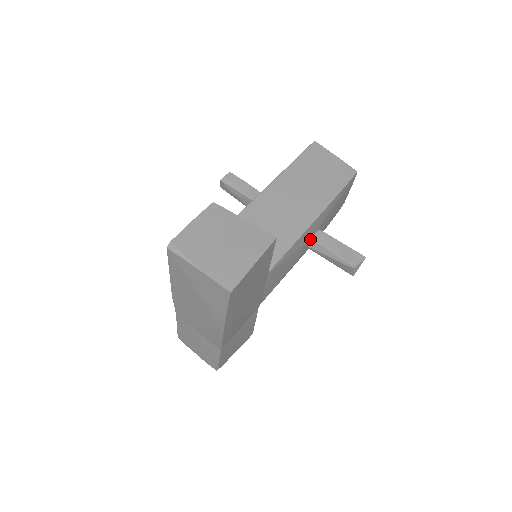
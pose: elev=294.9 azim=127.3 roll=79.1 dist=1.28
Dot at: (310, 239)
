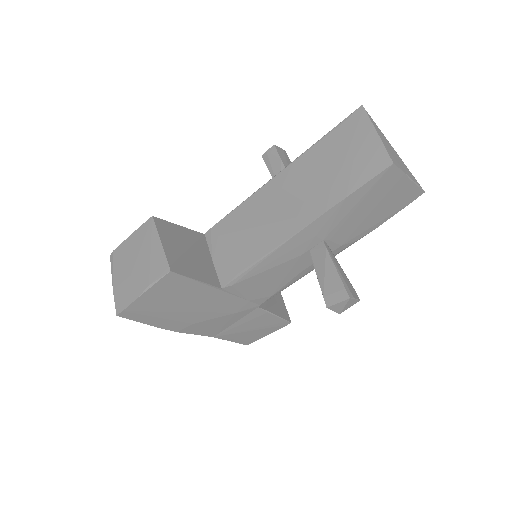
Dot at: (309, 251)
